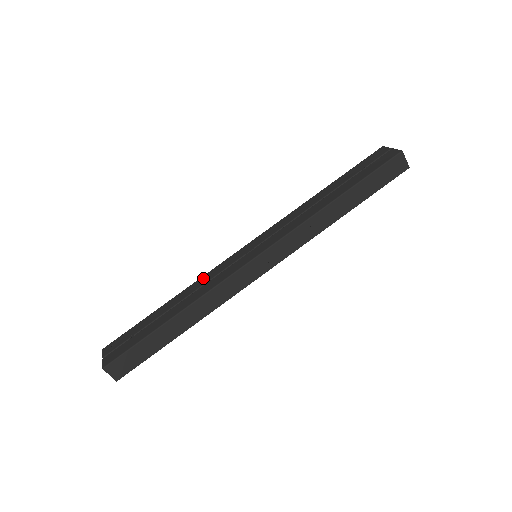
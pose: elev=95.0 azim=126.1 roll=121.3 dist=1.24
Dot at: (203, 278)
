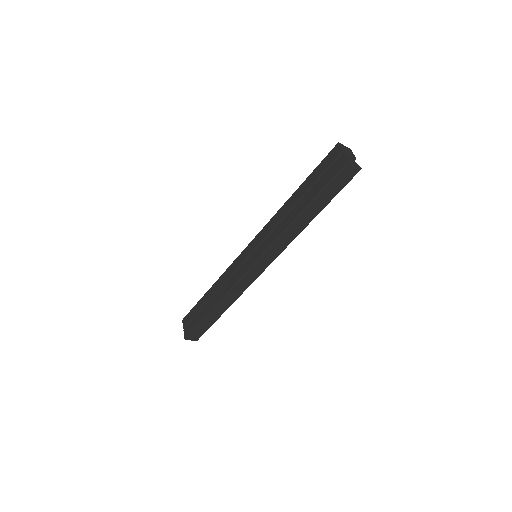
Dot at: (226, 273)
